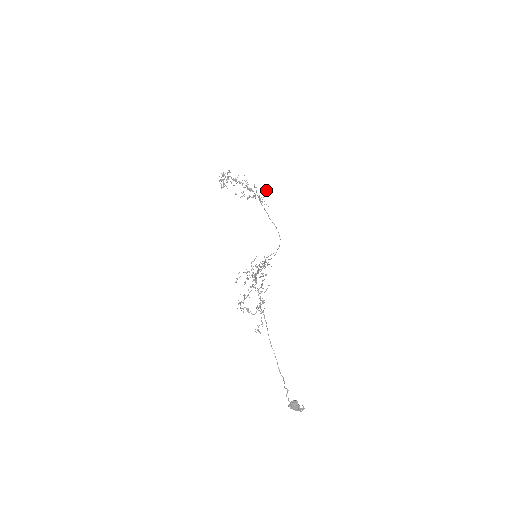
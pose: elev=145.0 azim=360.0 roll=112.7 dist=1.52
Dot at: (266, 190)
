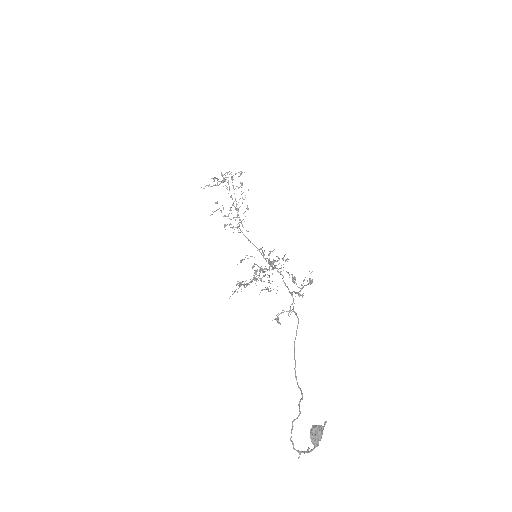
Dot at: (241, 223)
